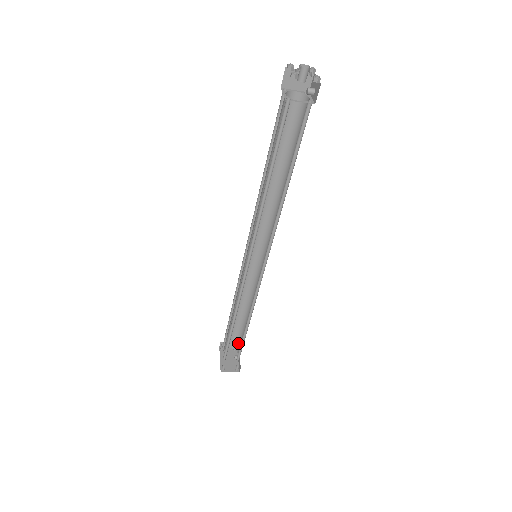
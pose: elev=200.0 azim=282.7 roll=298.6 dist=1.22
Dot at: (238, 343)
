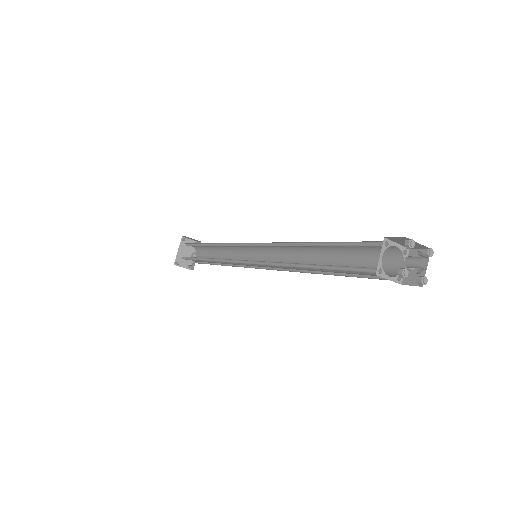
Dot at: (201, 251)
